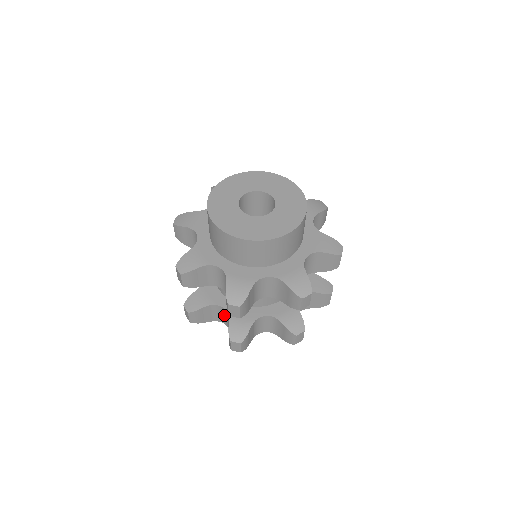
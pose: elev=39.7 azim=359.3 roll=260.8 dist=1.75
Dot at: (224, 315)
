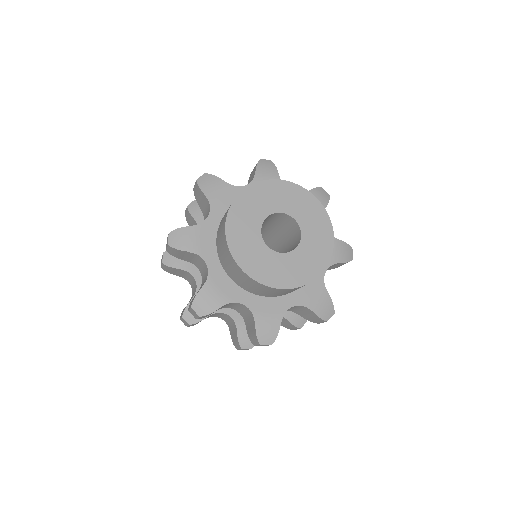
Dot at: occluded
